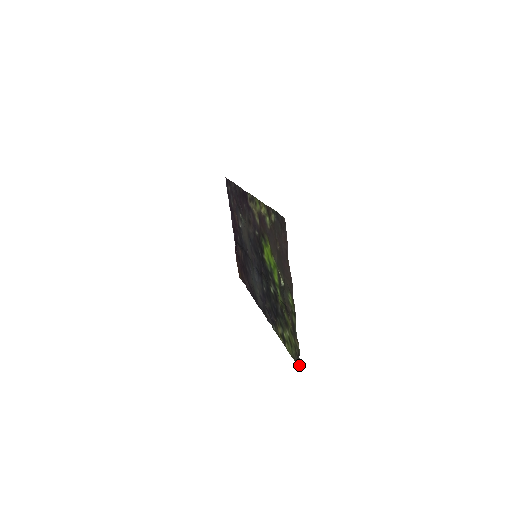
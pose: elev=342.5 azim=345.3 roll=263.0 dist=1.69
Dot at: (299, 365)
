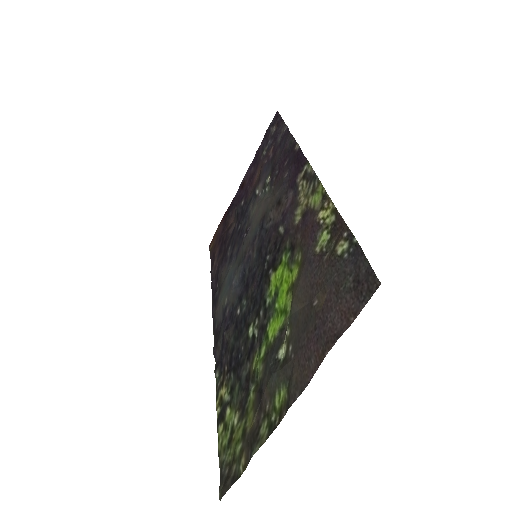
Dot at: (224, 492)
